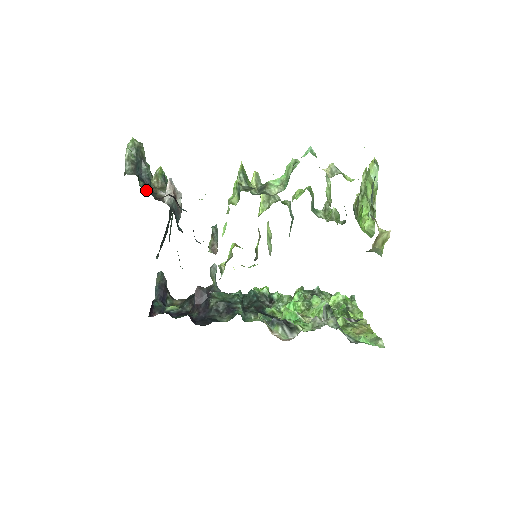
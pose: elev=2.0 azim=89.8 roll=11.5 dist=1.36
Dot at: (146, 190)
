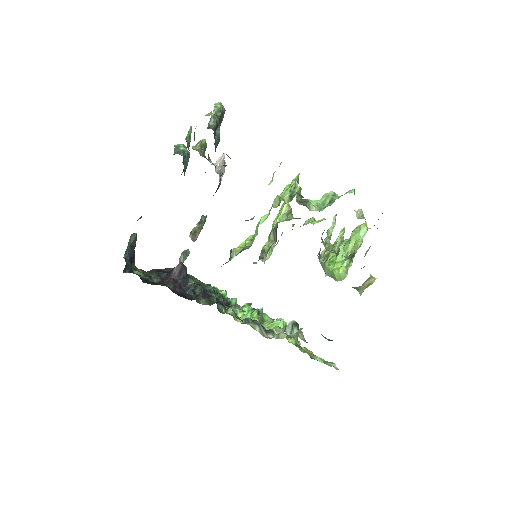
Dot at: occluded
